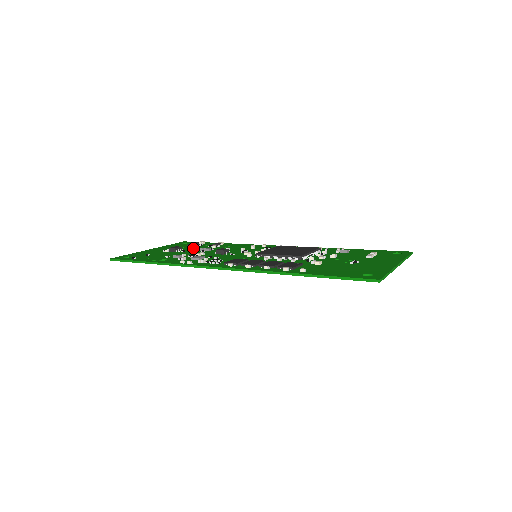
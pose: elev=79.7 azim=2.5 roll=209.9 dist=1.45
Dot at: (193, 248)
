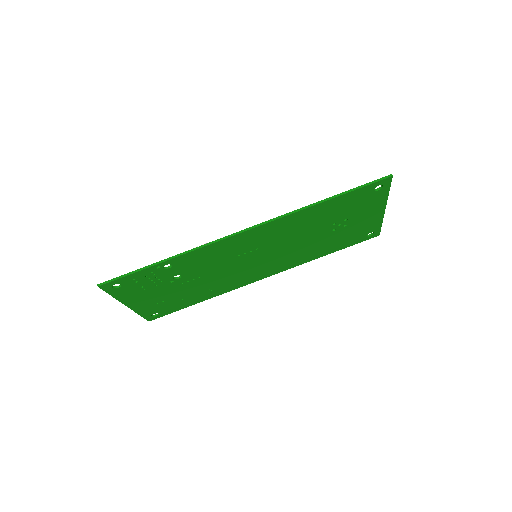
Dot at: (176, 292)
